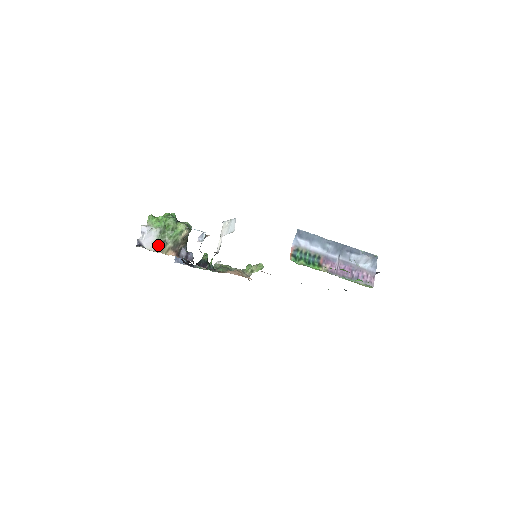
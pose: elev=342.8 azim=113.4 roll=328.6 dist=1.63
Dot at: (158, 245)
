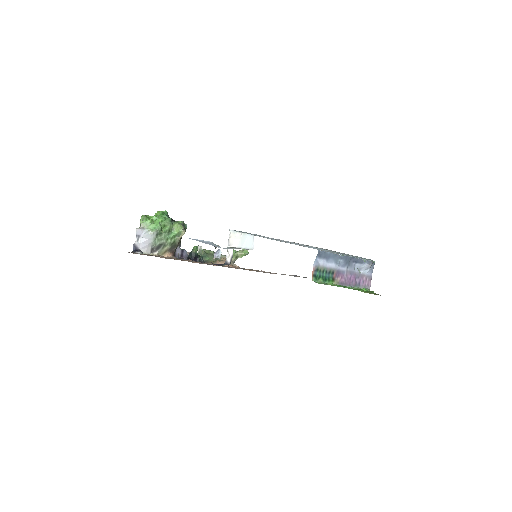
Dot at: (155, 248)
